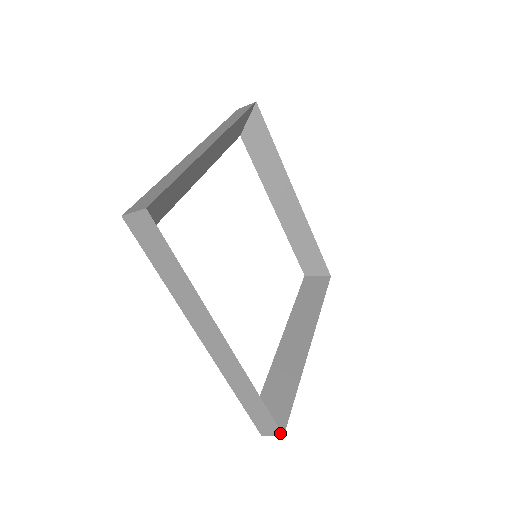
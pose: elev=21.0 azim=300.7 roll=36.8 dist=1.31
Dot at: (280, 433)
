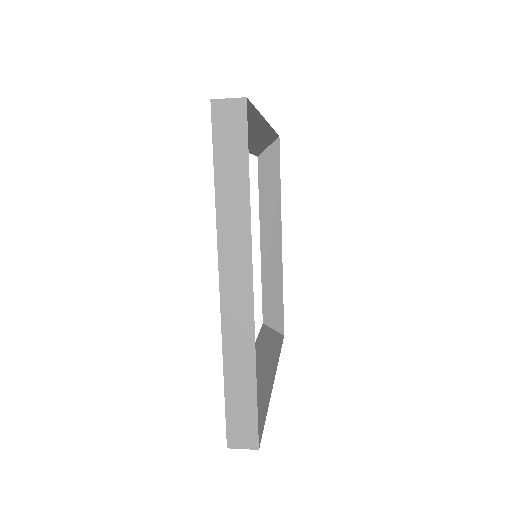
Dot at: (256, 444)
